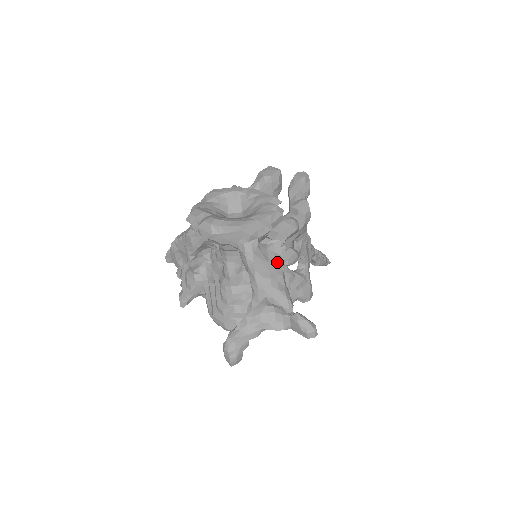
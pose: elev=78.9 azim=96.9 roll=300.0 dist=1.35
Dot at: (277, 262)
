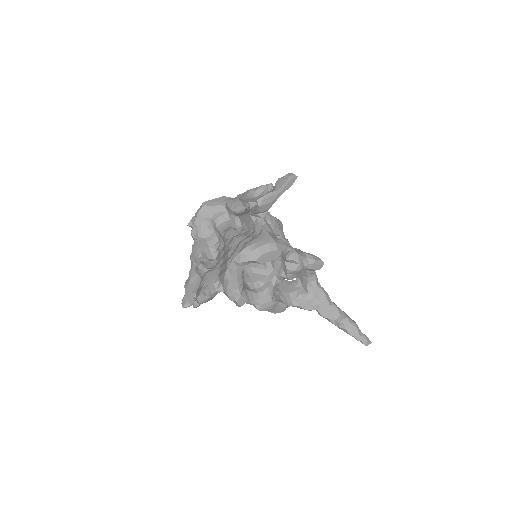
Dot at: occluded
